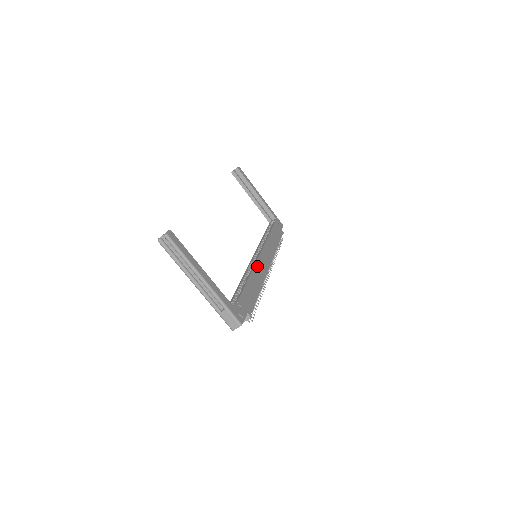
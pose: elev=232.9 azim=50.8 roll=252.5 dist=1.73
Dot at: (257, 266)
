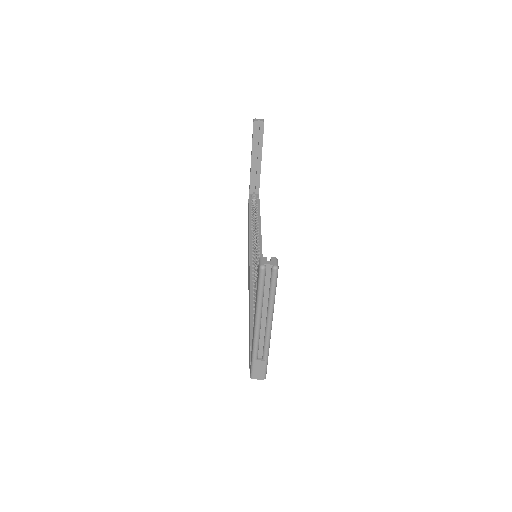
Dot at: occluded
